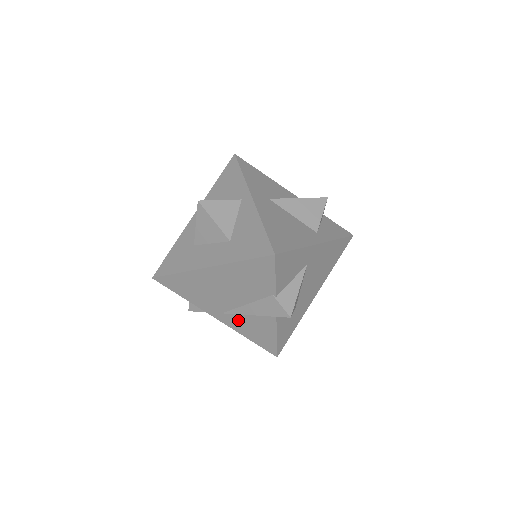
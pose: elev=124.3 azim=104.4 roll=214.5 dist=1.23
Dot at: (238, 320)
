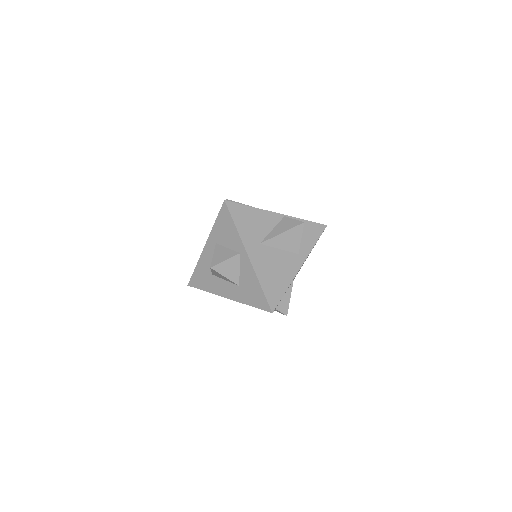
Dot at: occluded
